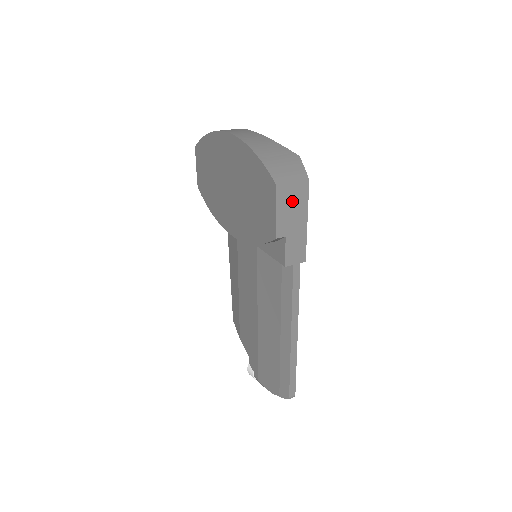
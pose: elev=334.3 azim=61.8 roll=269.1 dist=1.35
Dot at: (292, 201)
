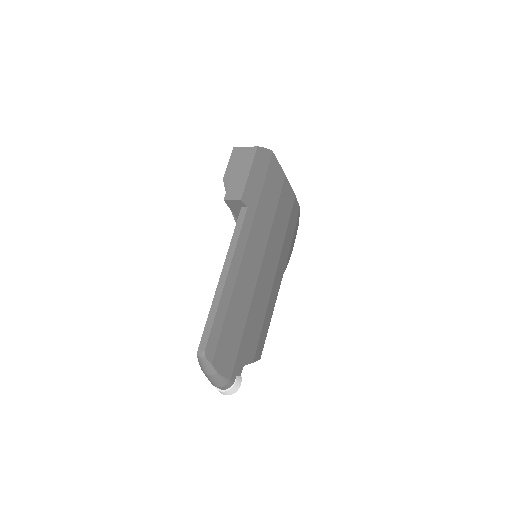
Dot at: (242, 158)
